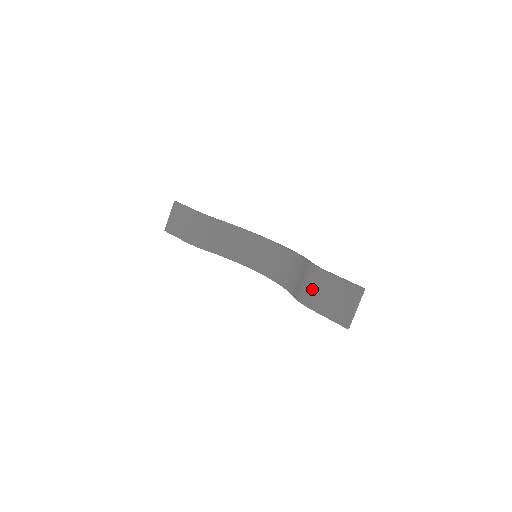
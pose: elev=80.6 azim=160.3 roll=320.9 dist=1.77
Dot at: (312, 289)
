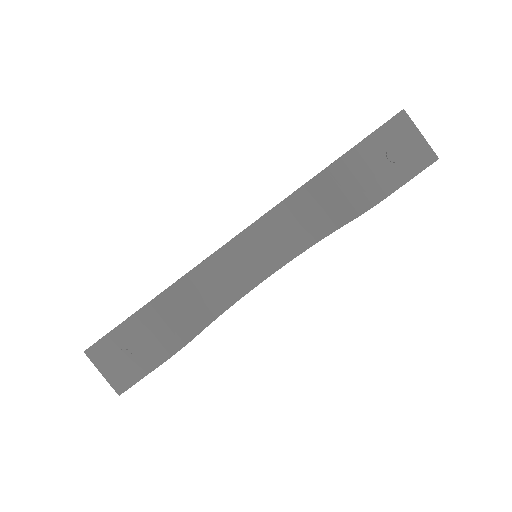
Dot at: (363, 181)
